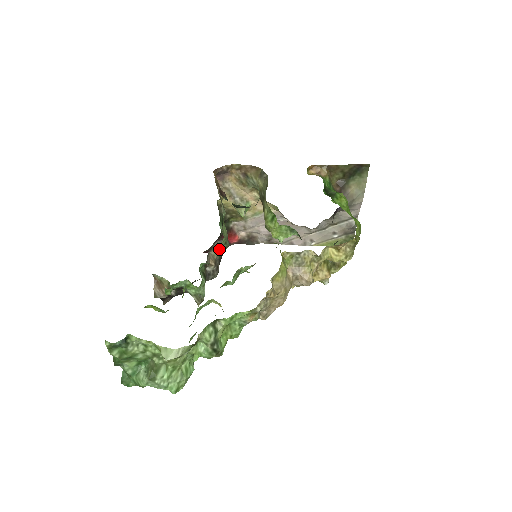
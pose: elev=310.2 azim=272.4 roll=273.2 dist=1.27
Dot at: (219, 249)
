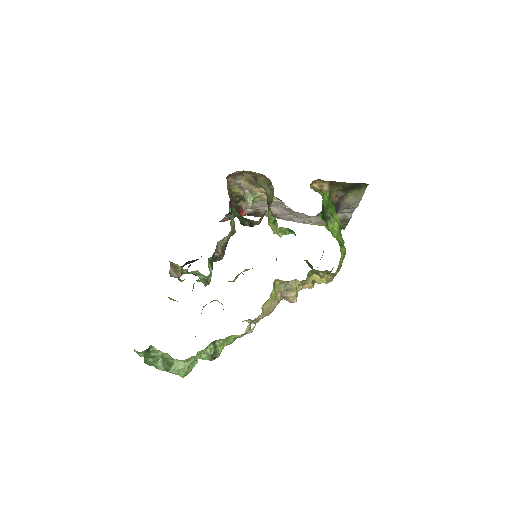
Dot at: (226, 238)
